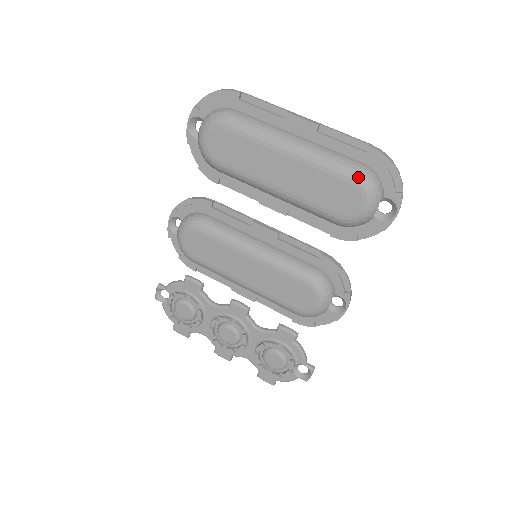
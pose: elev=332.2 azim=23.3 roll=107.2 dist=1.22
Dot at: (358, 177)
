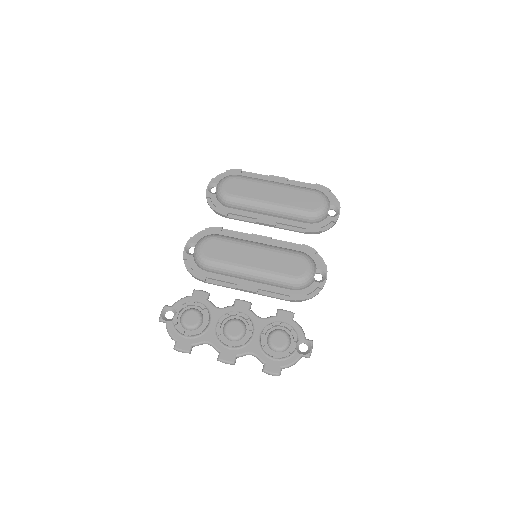
Dot at: (316, 191)
